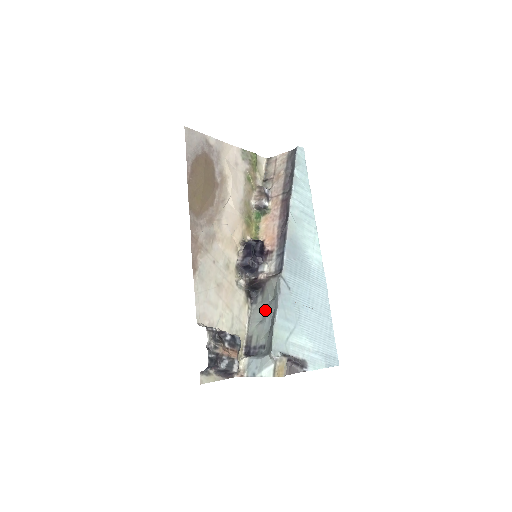
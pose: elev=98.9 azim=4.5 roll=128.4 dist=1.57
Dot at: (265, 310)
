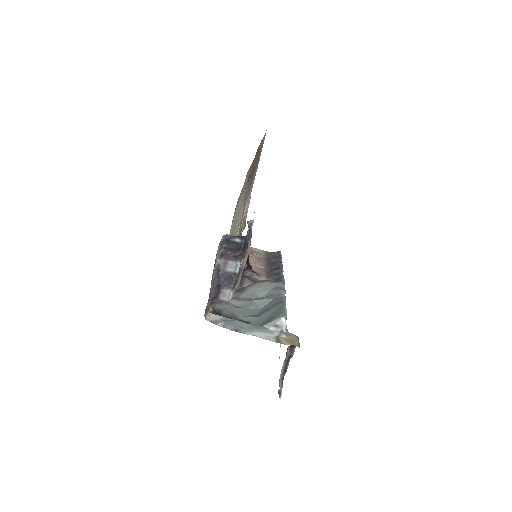
Dot at: (250, 300)
